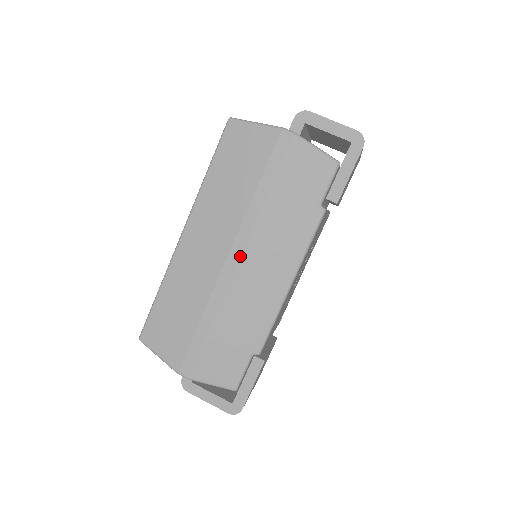
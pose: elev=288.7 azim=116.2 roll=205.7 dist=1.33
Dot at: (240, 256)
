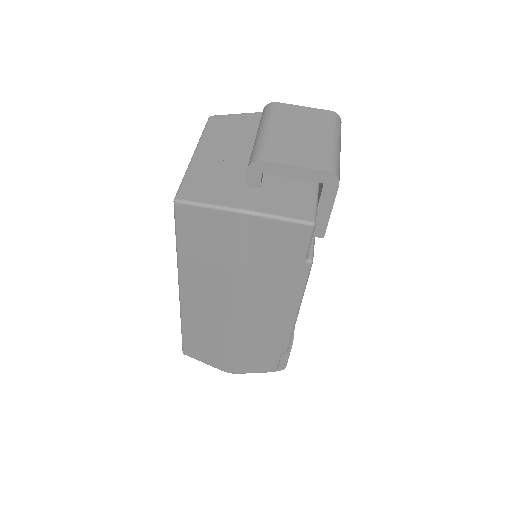
Dot at: (242, 309)
